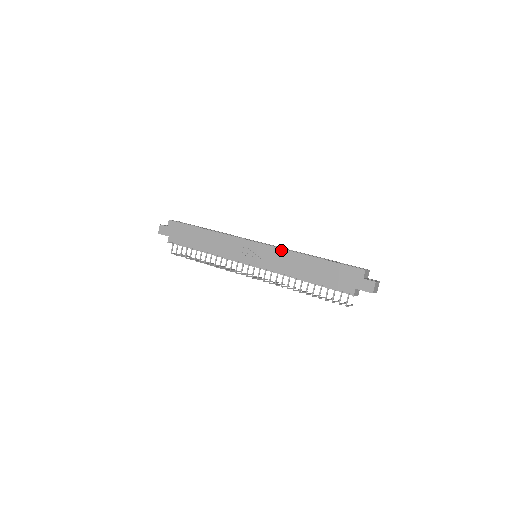
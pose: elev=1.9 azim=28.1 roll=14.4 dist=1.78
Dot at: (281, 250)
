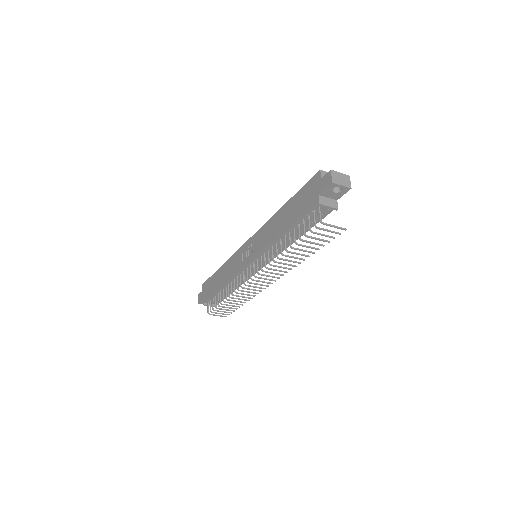
Dot at: (263, 226)
